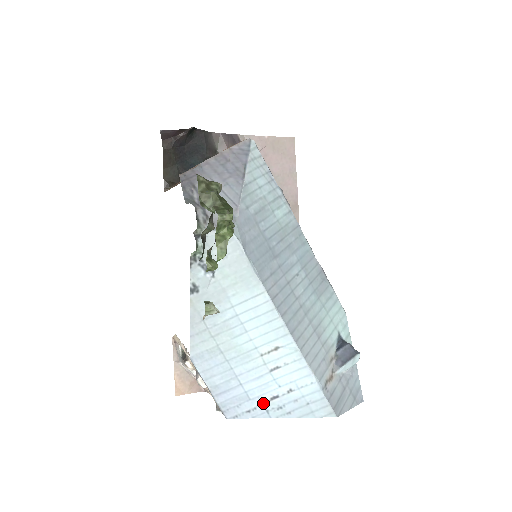
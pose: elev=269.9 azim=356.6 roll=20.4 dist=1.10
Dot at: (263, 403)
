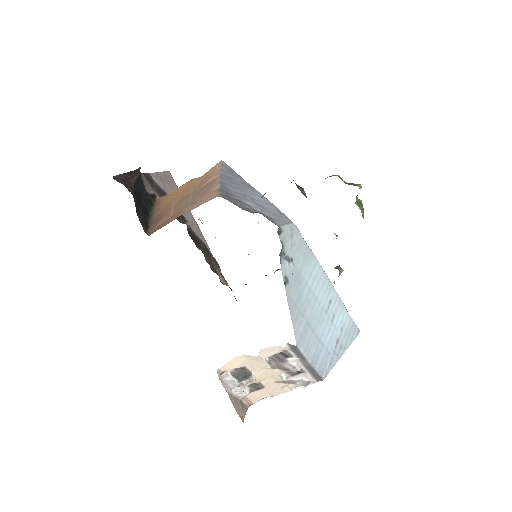
Dot at: (334, 350)
